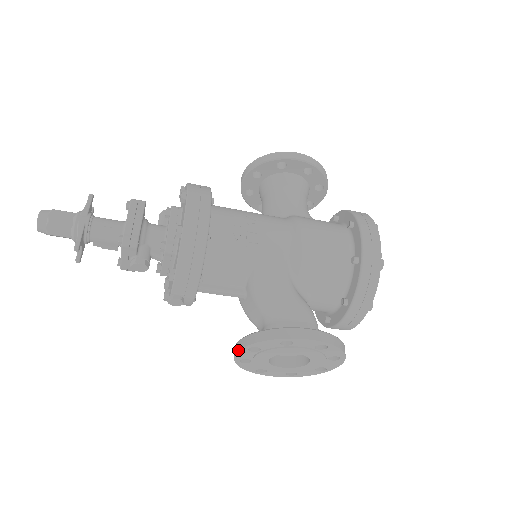
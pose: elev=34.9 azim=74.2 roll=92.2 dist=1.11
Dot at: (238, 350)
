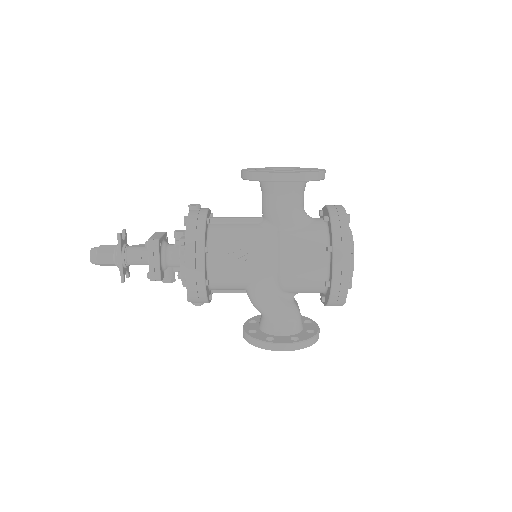
Dot at: (243, 336)
